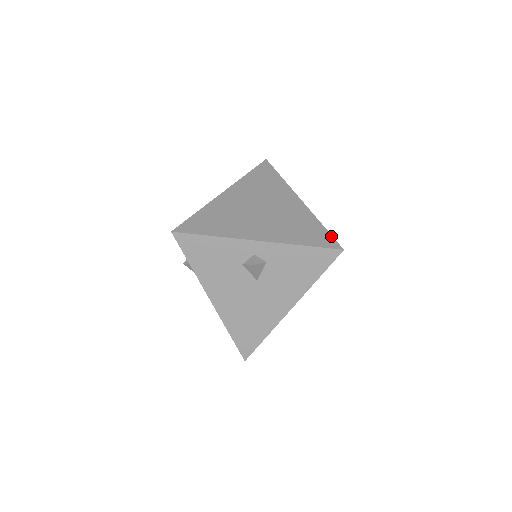
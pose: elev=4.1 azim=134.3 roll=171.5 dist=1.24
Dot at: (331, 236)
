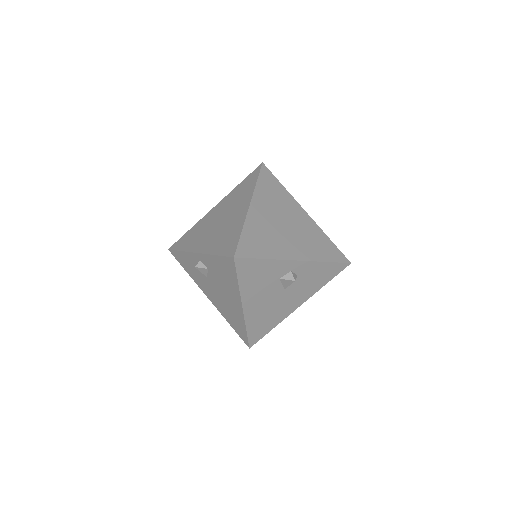
Dot at: (339, 250)
